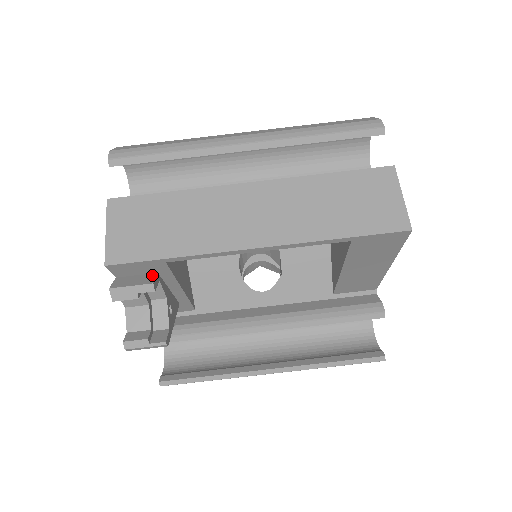
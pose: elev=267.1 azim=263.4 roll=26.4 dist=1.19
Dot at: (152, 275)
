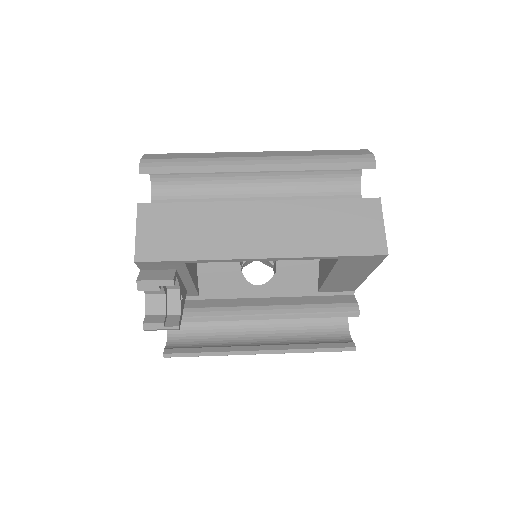
Dot at: (171, 271)
